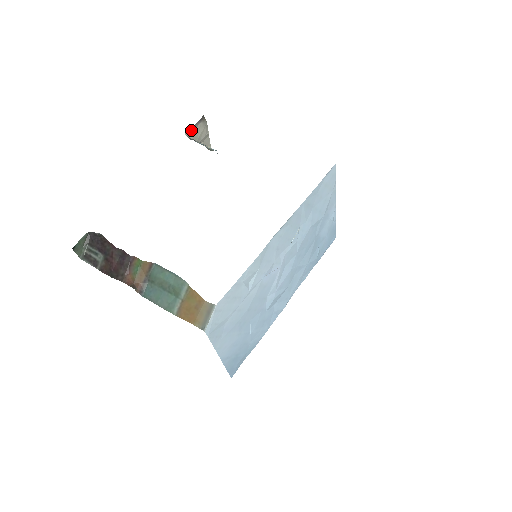
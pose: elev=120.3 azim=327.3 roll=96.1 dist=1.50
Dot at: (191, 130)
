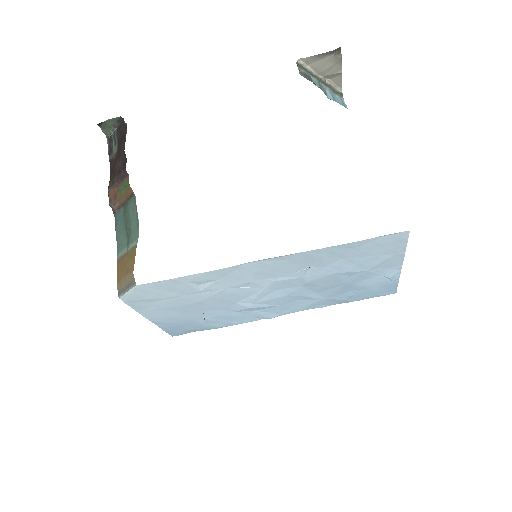
Dot at: (312, 59)
